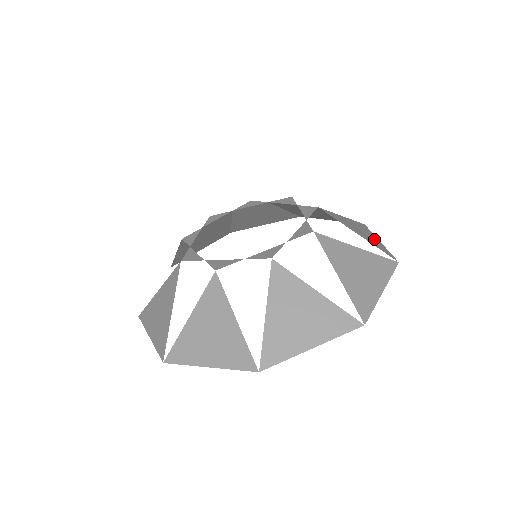
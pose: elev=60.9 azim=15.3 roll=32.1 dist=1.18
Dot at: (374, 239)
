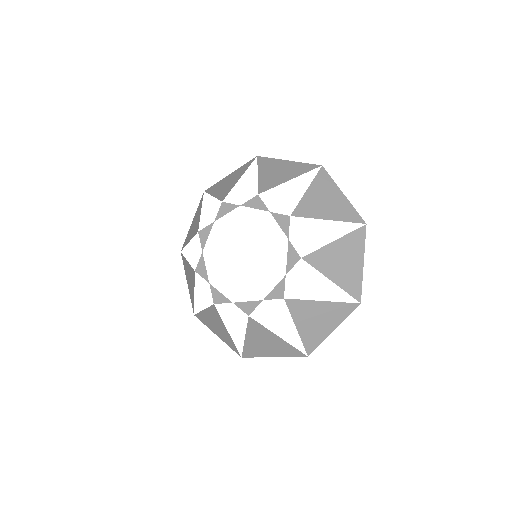
Dot at: (325, 329)
